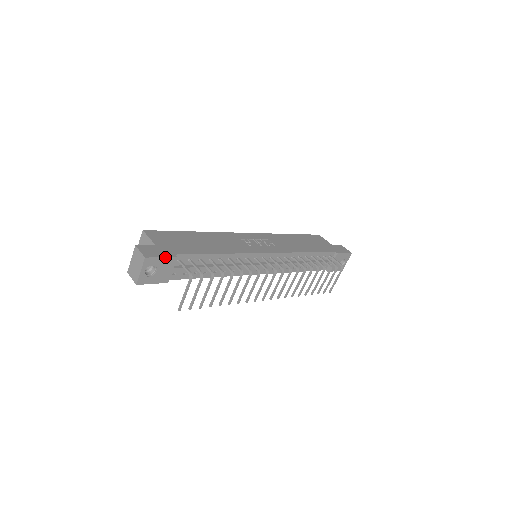
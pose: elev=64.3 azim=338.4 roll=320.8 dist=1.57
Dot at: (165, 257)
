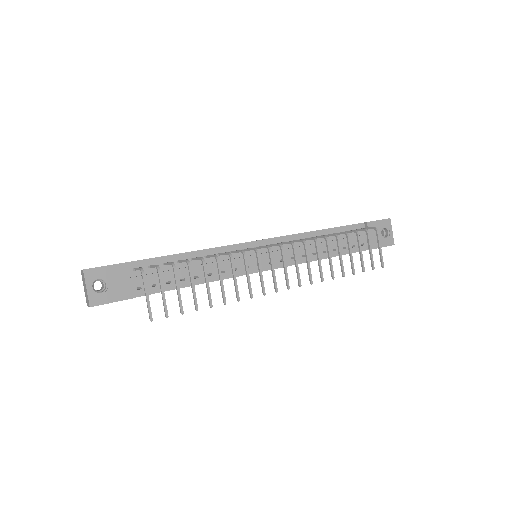
Dot at: (110, 265)
